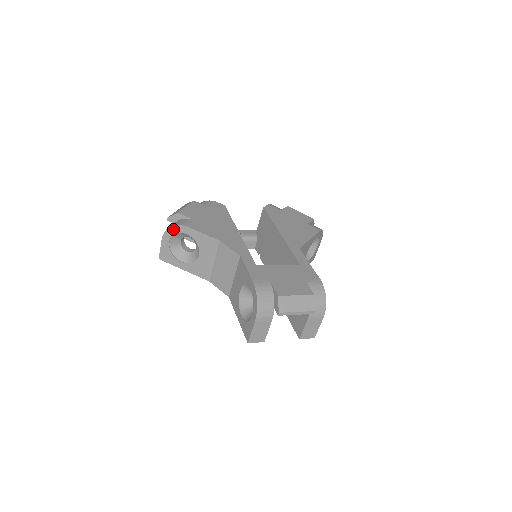
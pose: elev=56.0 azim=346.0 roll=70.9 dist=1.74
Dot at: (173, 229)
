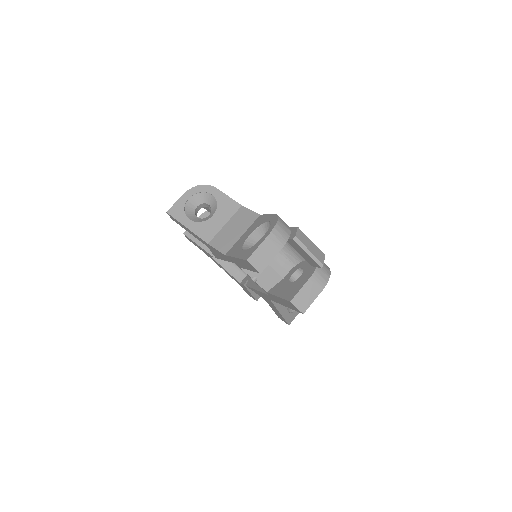
Dot at: (201, 188)
